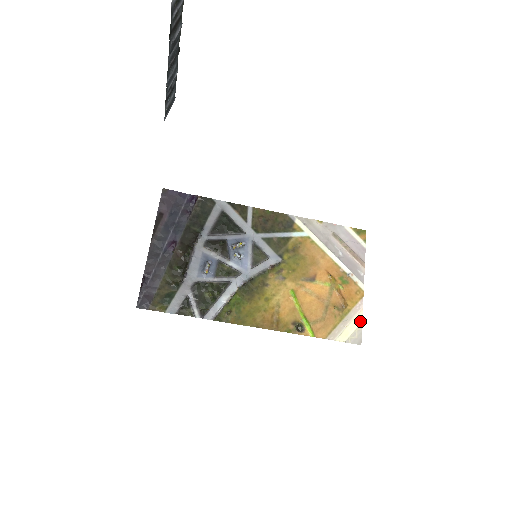
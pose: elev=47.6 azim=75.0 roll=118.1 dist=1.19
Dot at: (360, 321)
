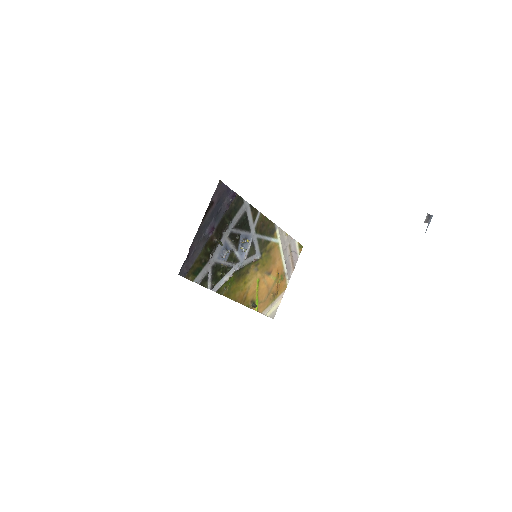
Dot at: occluded
